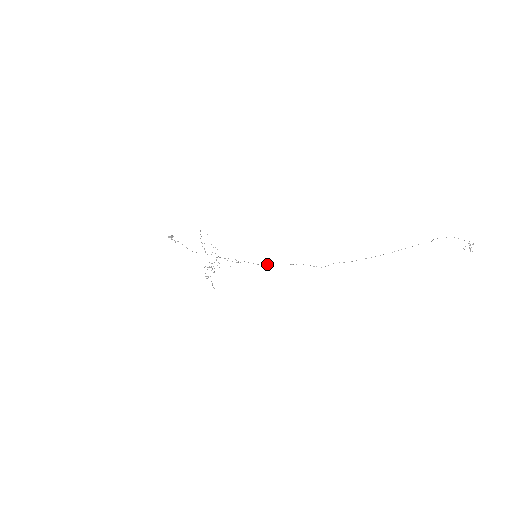
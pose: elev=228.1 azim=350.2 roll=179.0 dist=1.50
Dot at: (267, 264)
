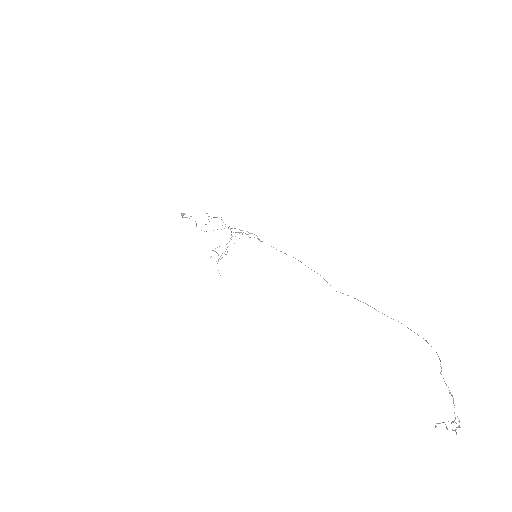
Dot at: (285, 253)
